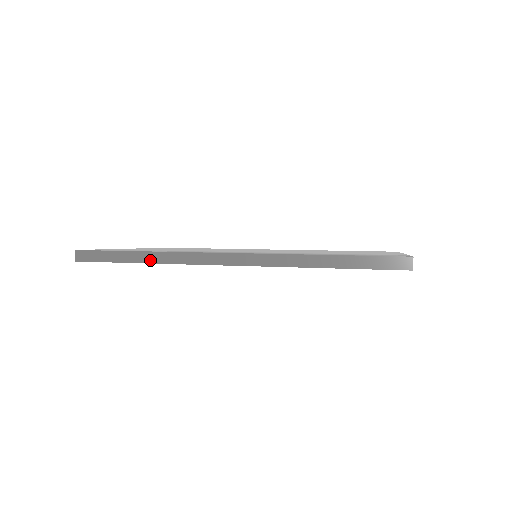
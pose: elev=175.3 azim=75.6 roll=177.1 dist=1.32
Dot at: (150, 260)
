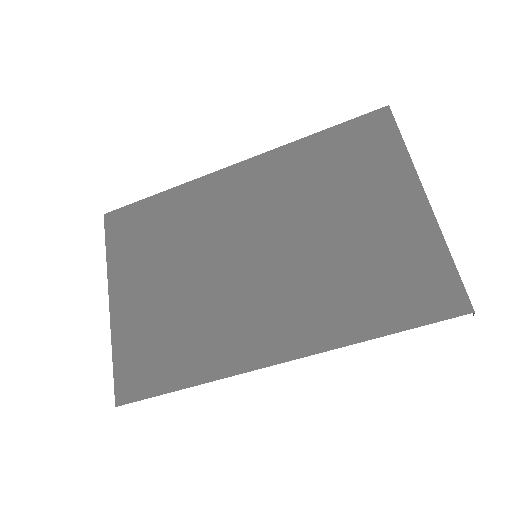
Dot at: (170, 191)
